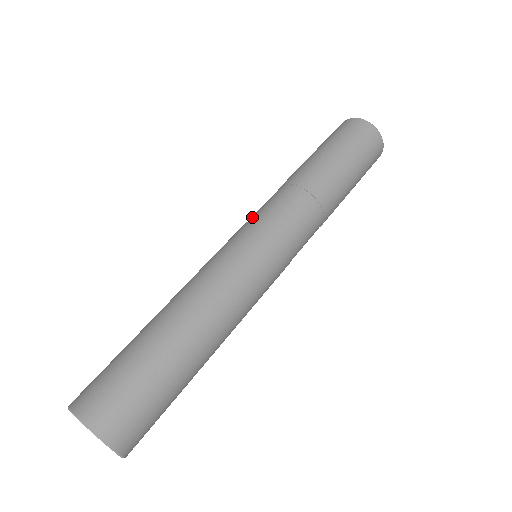
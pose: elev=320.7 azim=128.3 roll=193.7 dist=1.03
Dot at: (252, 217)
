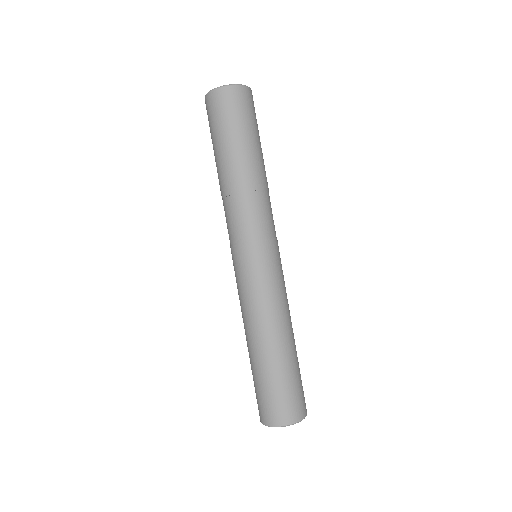
Dot at: (240, 238)
